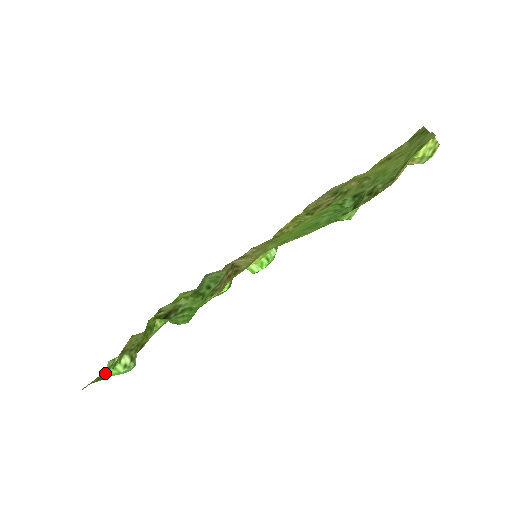
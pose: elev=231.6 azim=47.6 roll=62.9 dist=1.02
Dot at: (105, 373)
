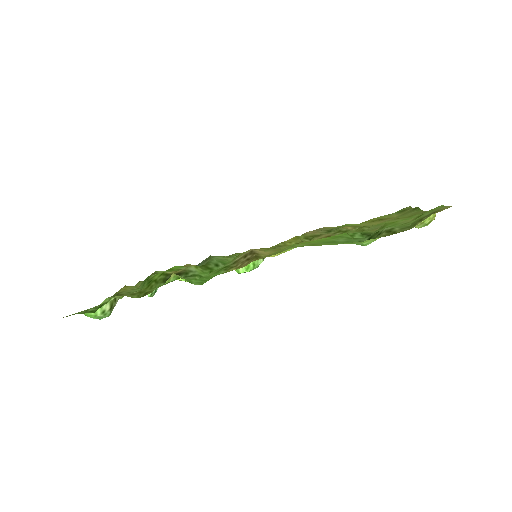
Dot at: (98, 307)
